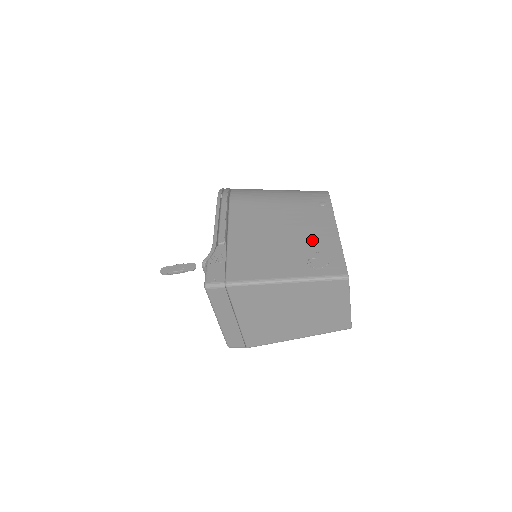
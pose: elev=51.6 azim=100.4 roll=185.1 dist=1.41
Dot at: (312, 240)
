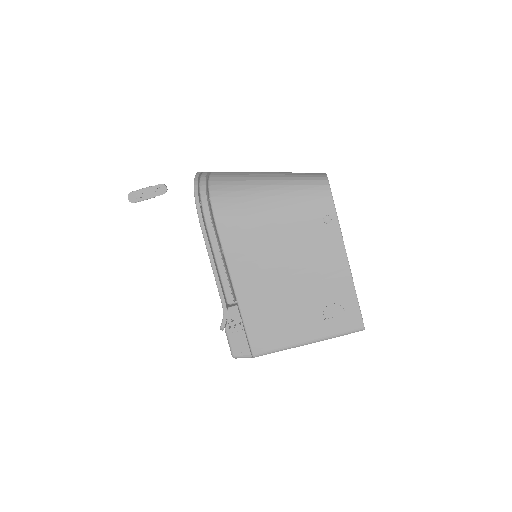
Dot at: (324, 286)
